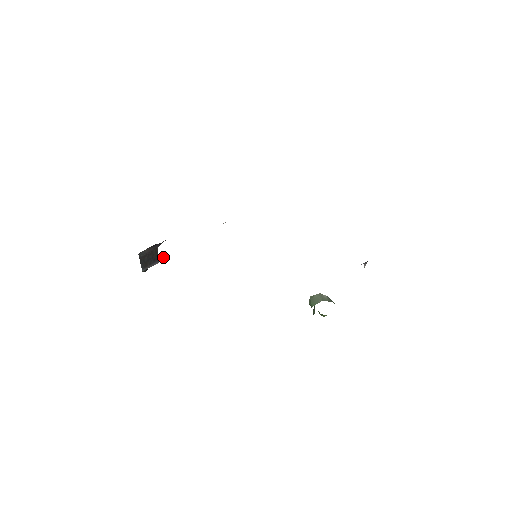
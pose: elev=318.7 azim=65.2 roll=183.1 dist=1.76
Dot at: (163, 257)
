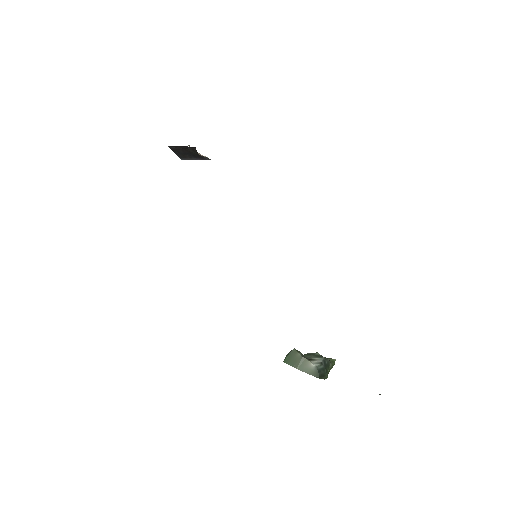
Dot at: occluded
